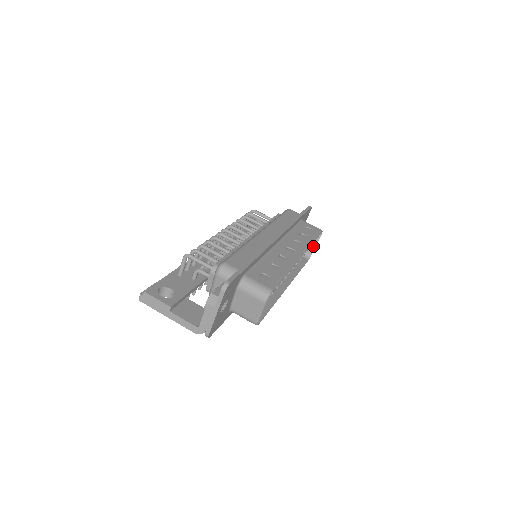
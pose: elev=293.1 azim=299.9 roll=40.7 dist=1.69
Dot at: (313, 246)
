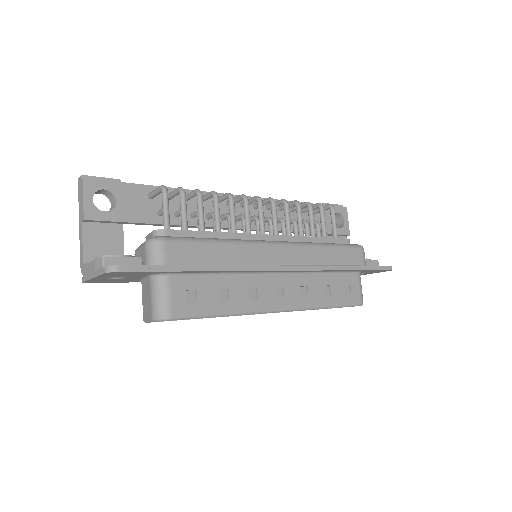
Dot at: occluded
